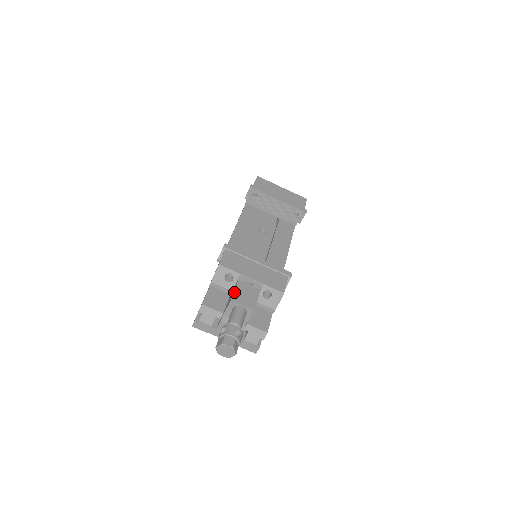
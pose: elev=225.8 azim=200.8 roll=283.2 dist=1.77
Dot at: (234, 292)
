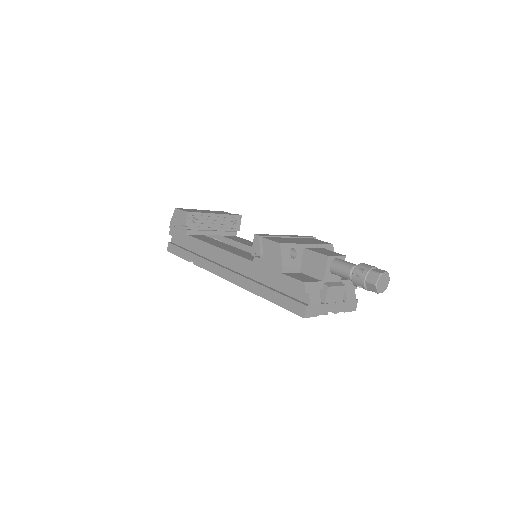
Dot at: (319, 252)
